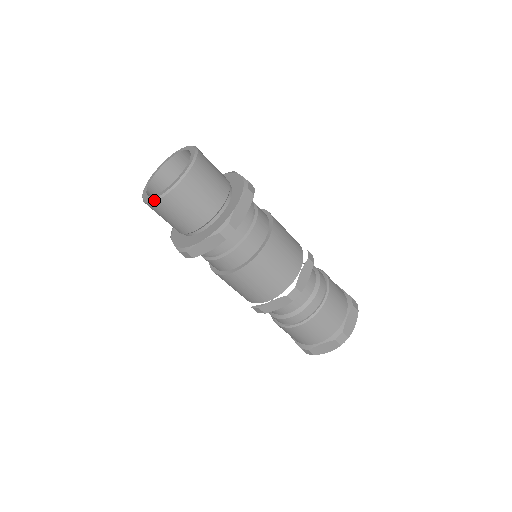
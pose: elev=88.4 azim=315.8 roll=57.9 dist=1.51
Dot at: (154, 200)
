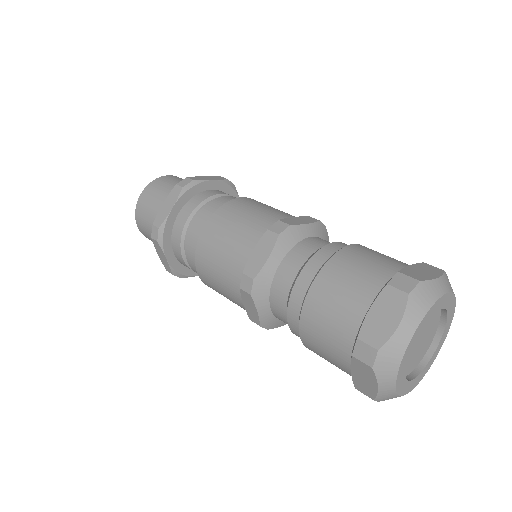
Dot at: (137, 204)
